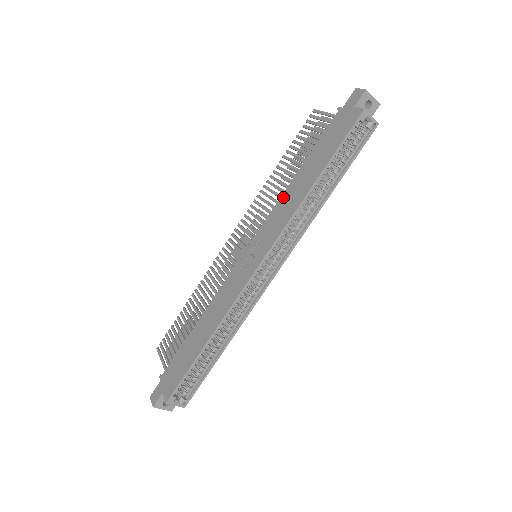
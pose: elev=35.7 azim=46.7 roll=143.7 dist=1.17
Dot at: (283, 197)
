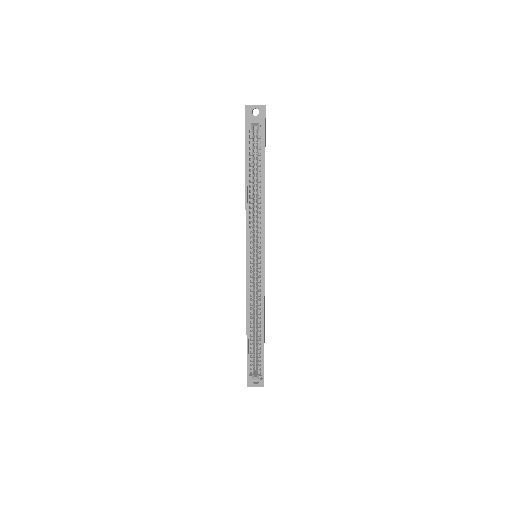
Dot at: occluded
